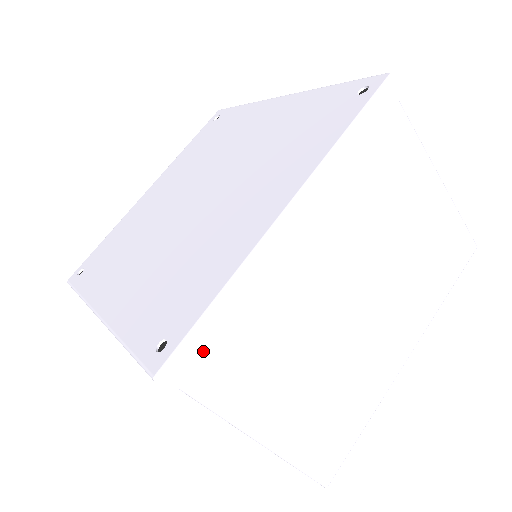
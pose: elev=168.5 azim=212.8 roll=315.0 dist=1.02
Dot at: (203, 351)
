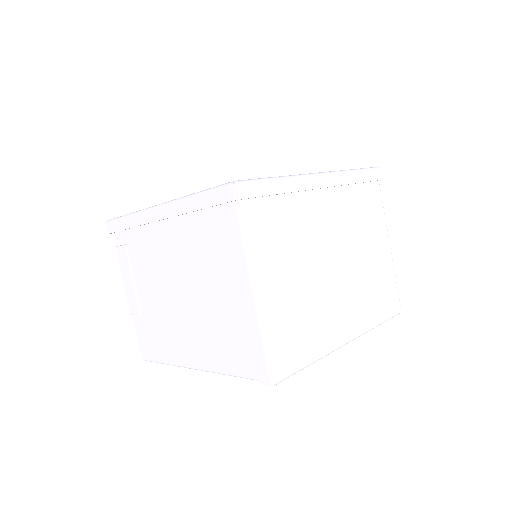
Dot at: (259, 194)
